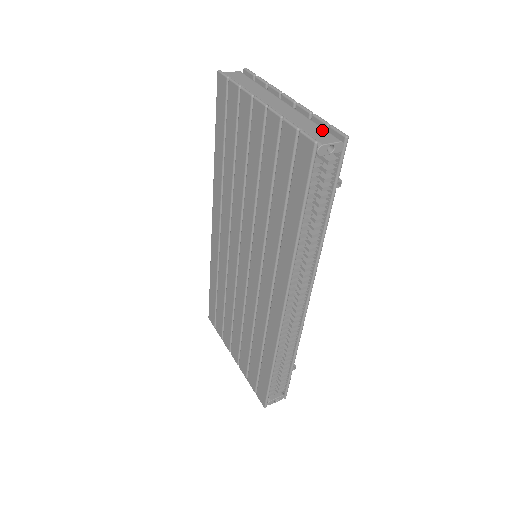
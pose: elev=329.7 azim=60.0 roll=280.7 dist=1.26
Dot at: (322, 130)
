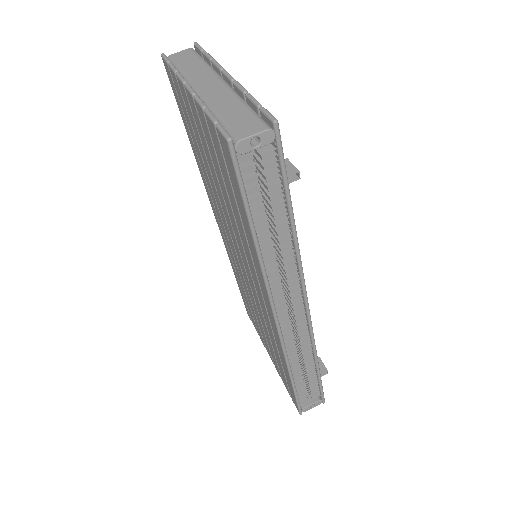
Dot at: (250, 116)
